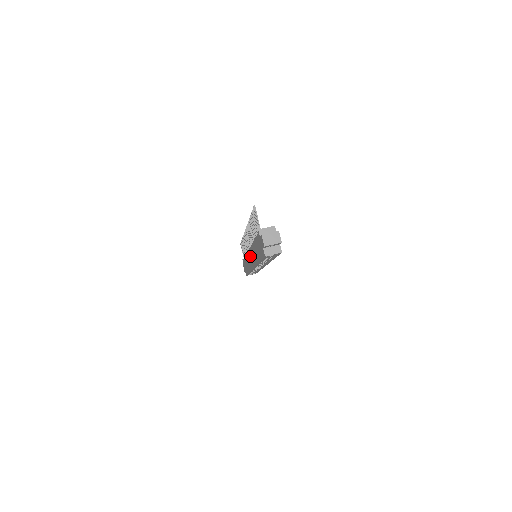
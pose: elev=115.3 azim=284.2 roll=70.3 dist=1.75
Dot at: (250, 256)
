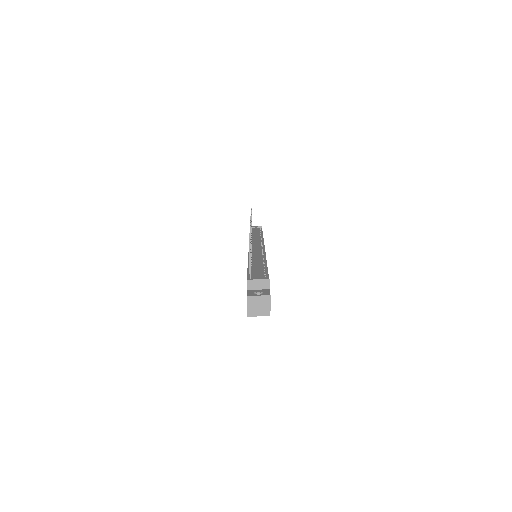
Dot at: occluded
